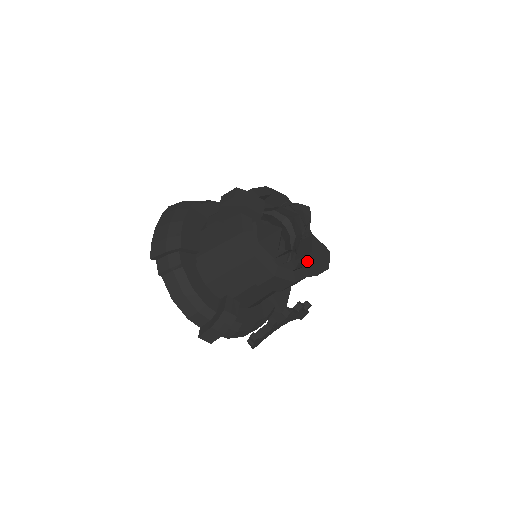
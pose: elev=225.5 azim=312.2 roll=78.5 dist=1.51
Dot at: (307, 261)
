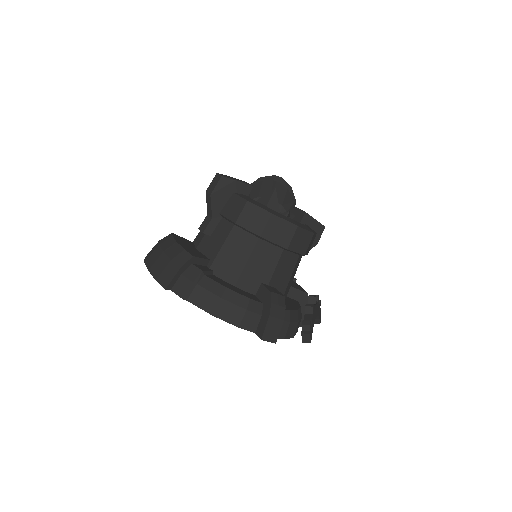
Dot at: (306, 225)
